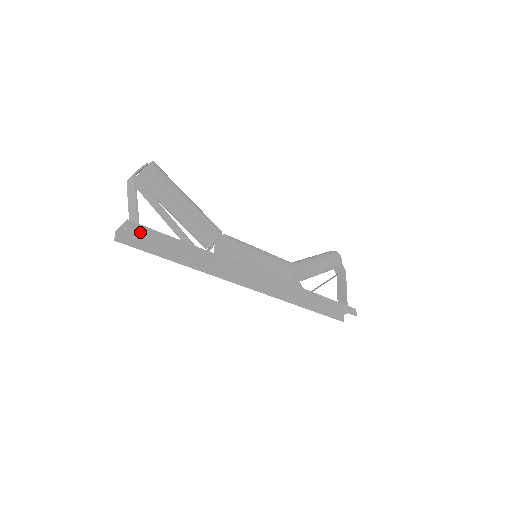
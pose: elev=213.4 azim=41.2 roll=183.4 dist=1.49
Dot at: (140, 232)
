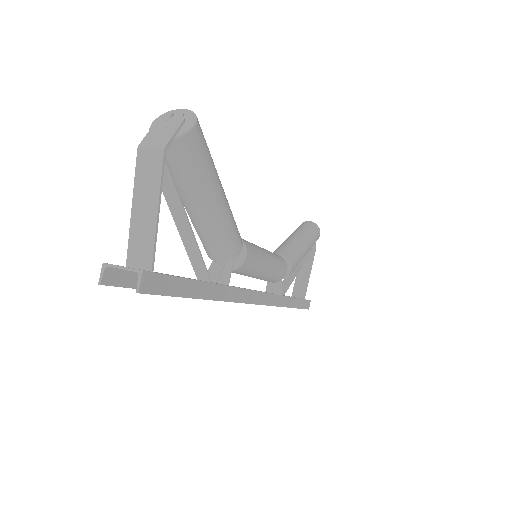
Dot at: (155, 289)
